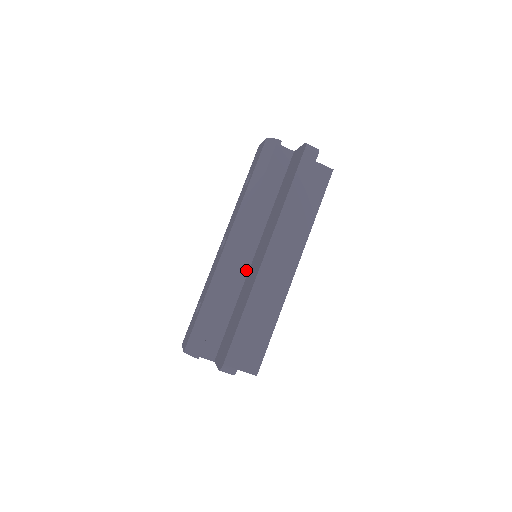
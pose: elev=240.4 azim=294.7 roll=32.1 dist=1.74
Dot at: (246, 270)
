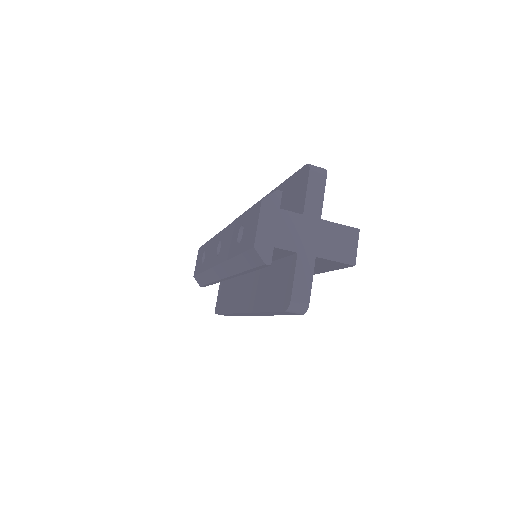
Dot at: occluded
